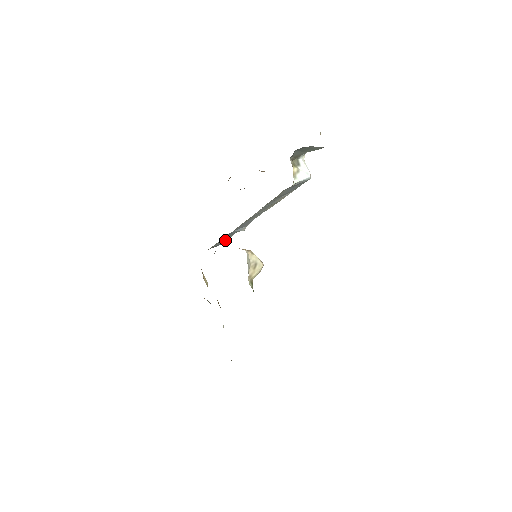
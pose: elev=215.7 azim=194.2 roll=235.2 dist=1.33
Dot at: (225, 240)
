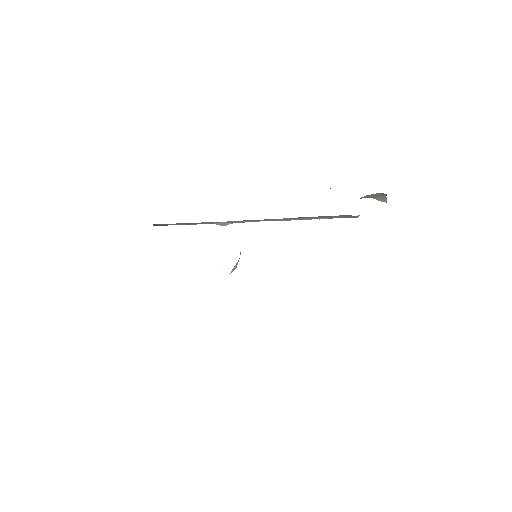
Dot at: (176, 224)
